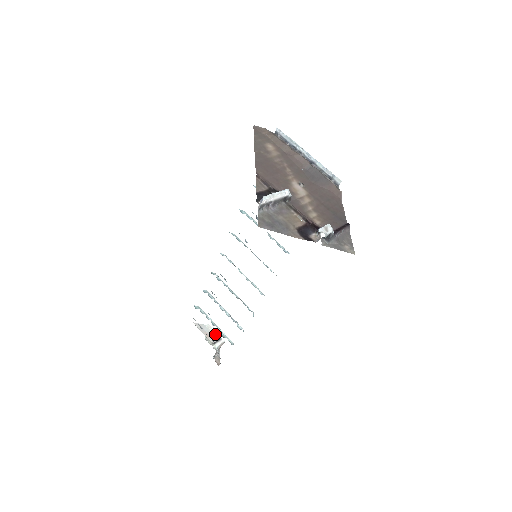
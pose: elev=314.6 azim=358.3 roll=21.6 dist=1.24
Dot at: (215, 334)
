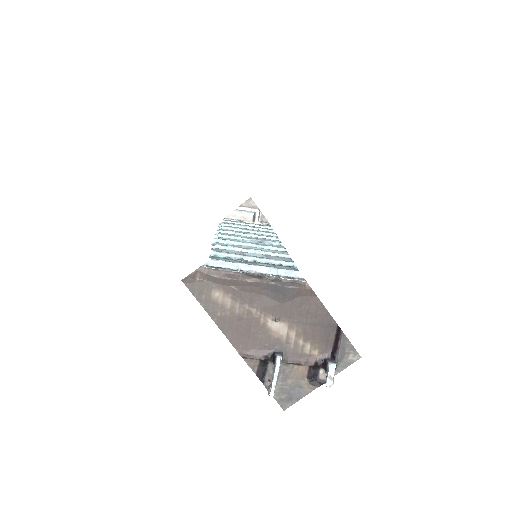
Dot at: (248, 212)
